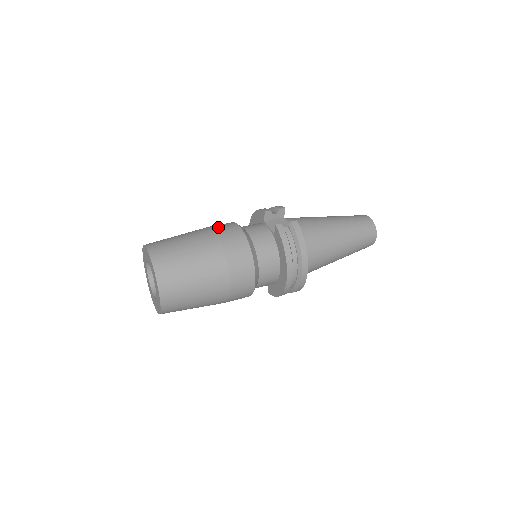
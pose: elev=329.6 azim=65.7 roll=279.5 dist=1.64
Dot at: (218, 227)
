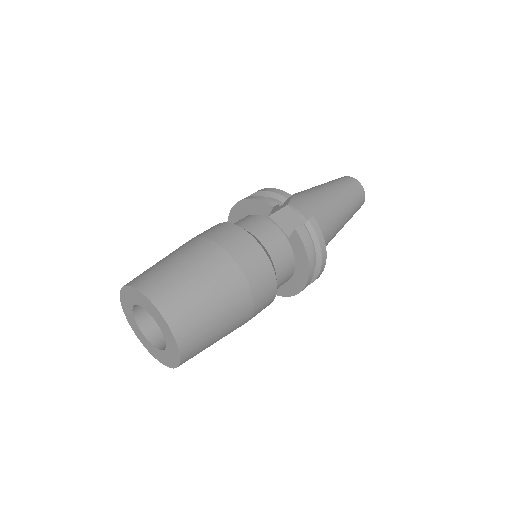
Dot at: (225, 241)
